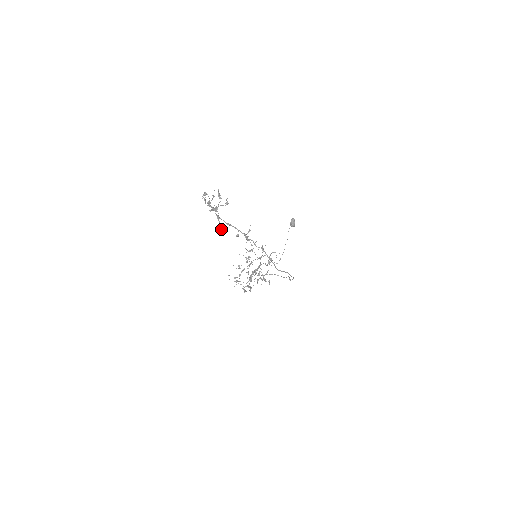
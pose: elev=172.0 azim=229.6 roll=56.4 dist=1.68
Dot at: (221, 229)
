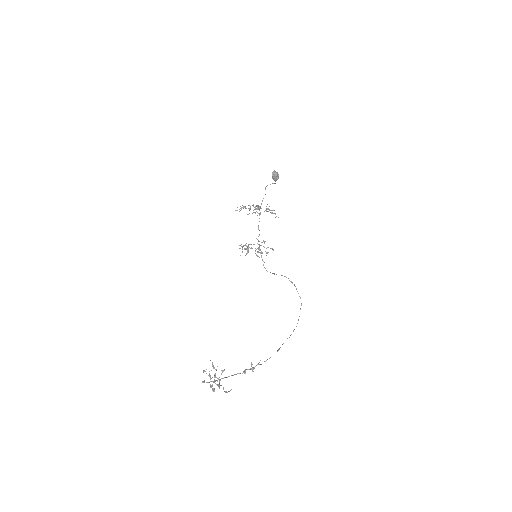
Dot at: occluded
